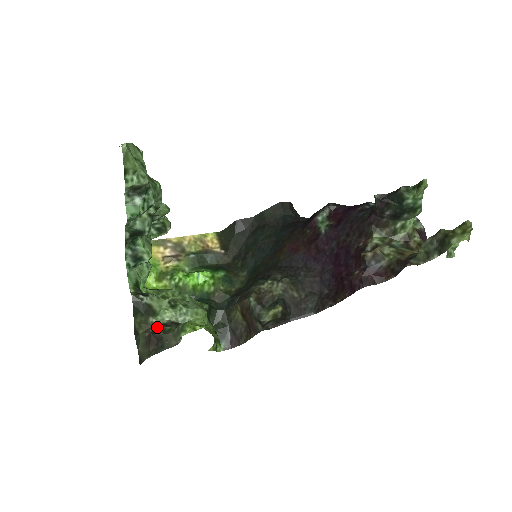
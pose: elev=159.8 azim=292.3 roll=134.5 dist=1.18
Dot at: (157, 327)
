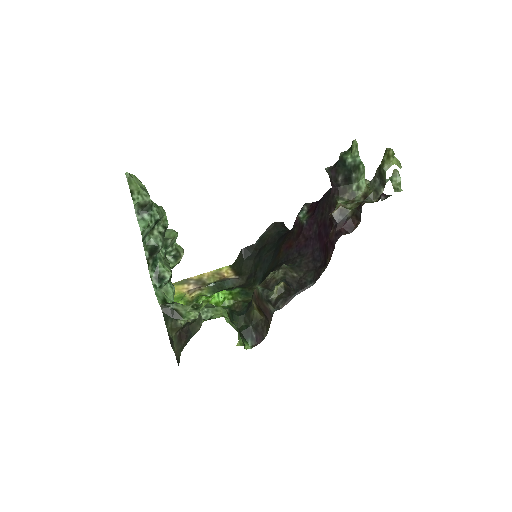
Dot at: (185, 324)
